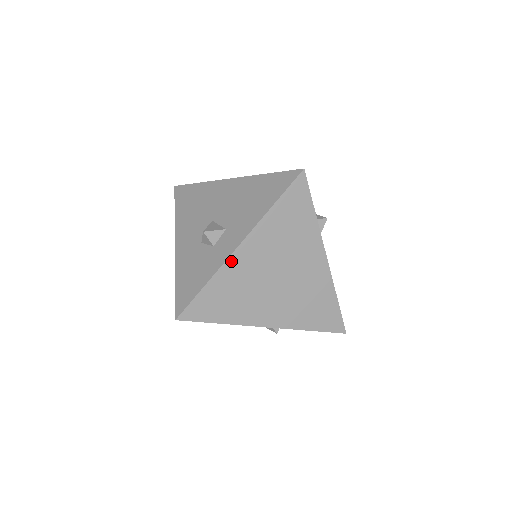
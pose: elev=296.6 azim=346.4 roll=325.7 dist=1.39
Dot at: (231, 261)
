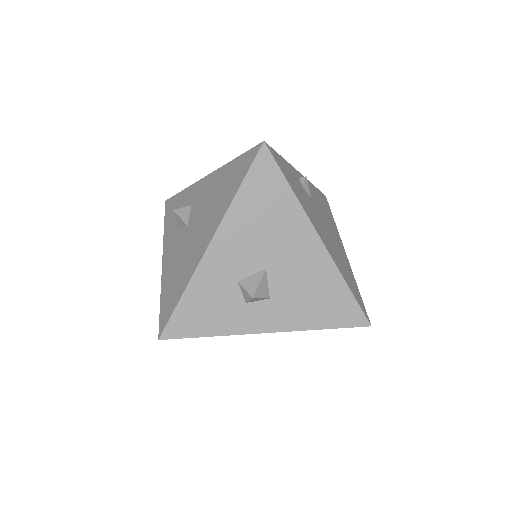
Dot at: occluded
